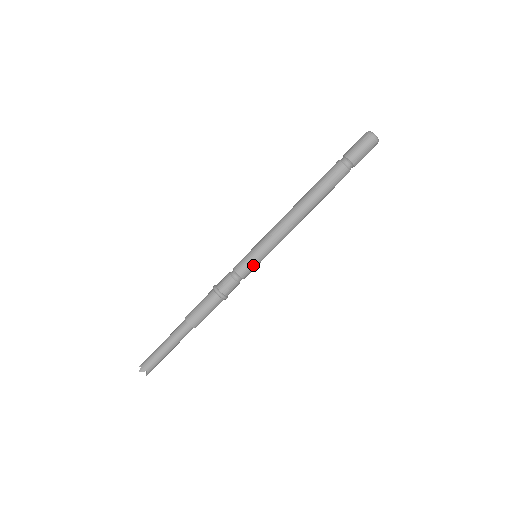
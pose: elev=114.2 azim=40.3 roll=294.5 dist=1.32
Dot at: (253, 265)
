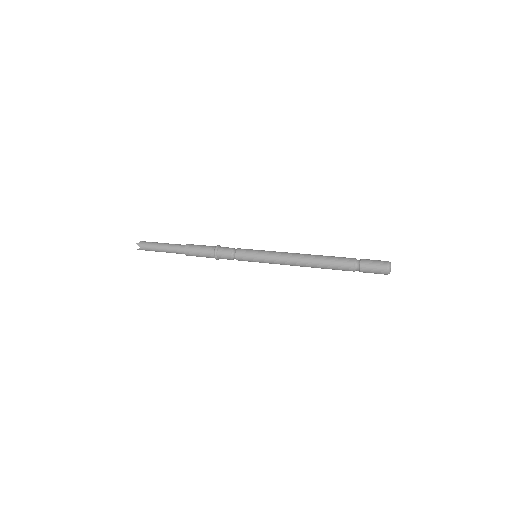
Dot at: (248, 259)
